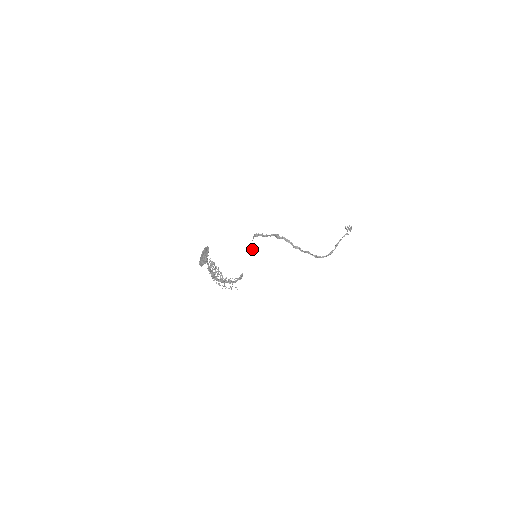
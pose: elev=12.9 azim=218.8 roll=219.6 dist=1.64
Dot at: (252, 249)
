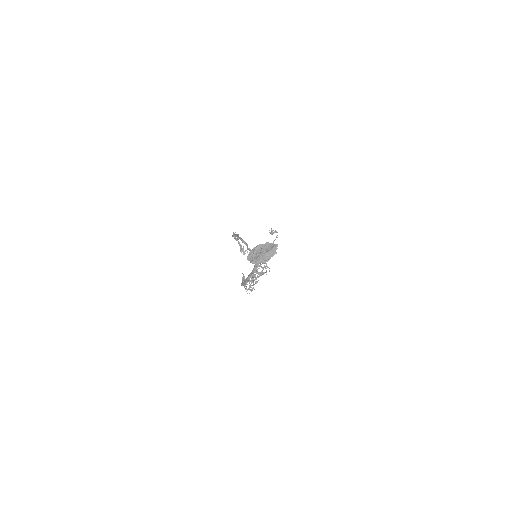
Dot at: (241, 249)
